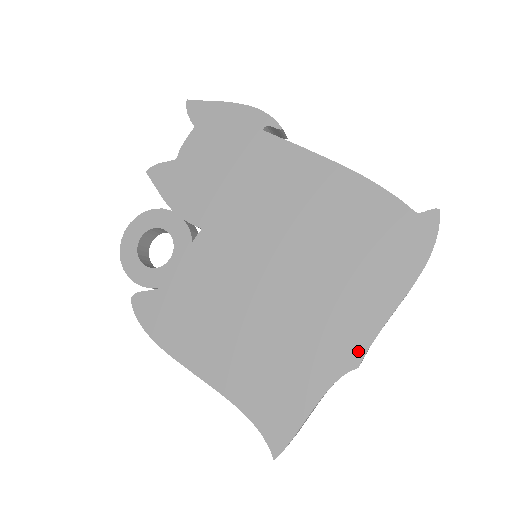
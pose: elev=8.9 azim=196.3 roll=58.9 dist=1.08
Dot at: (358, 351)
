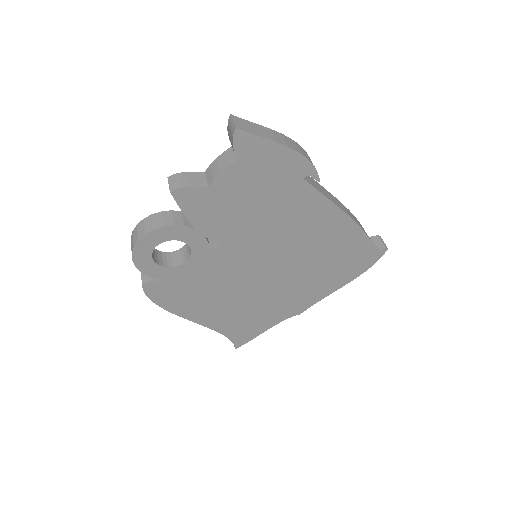
Dot at: (304, 308)
